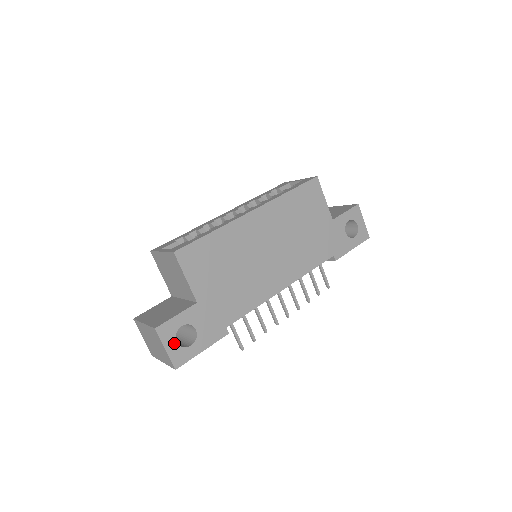
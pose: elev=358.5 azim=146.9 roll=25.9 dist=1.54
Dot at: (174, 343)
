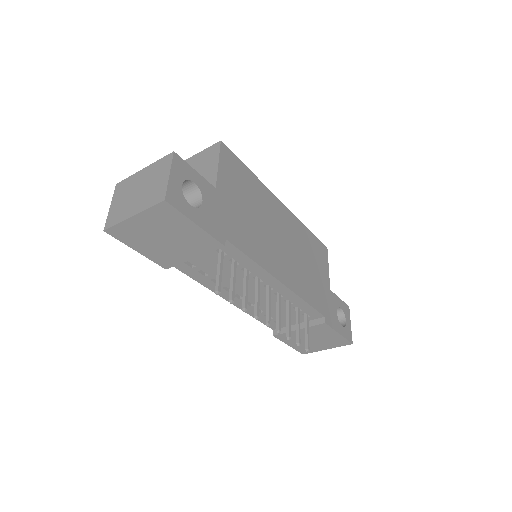
Dot at: (179, 182)
